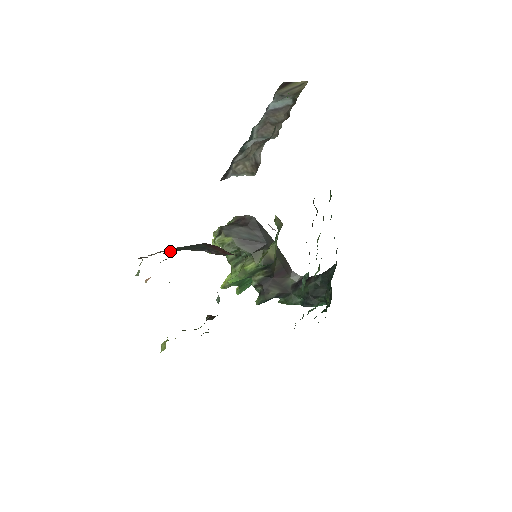
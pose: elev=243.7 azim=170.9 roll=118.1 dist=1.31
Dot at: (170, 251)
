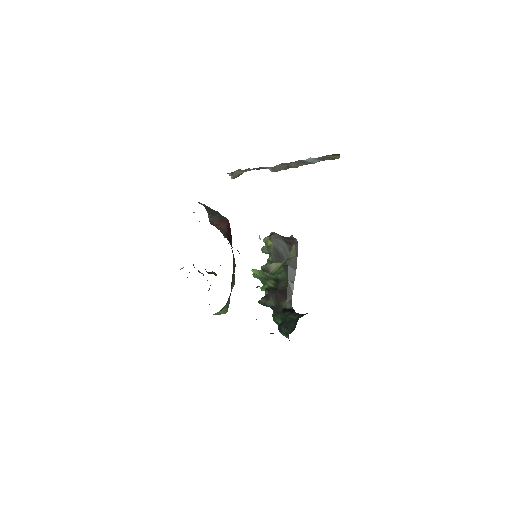
Dot at: occluded
